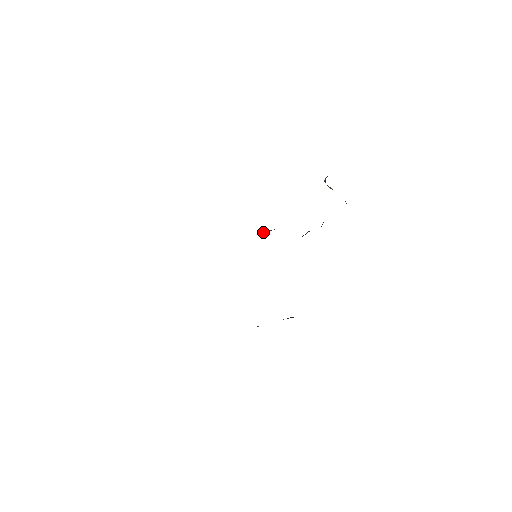
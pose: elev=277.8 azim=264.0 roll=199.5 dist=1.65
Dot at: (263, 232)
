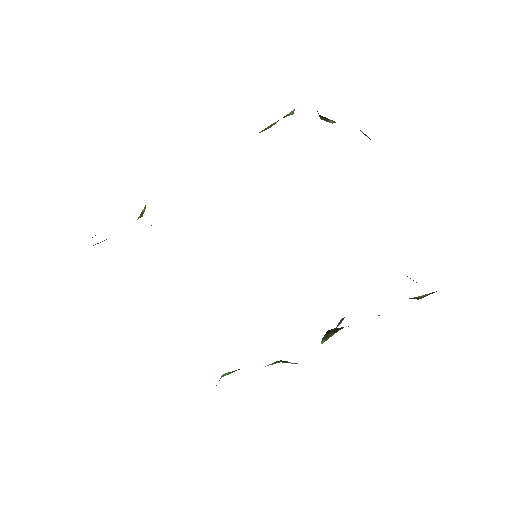
Dot at: occluded
